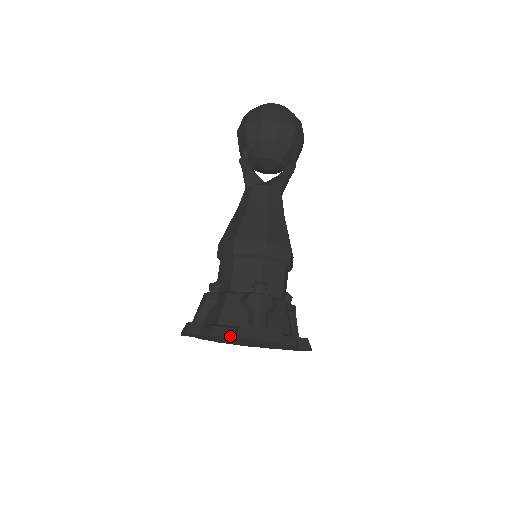
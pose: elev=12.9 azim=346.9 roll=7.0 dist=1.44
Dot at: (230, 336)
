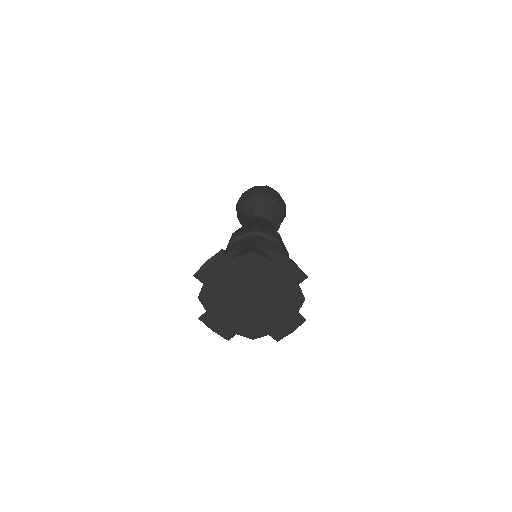
Dot at: (266, 257)
